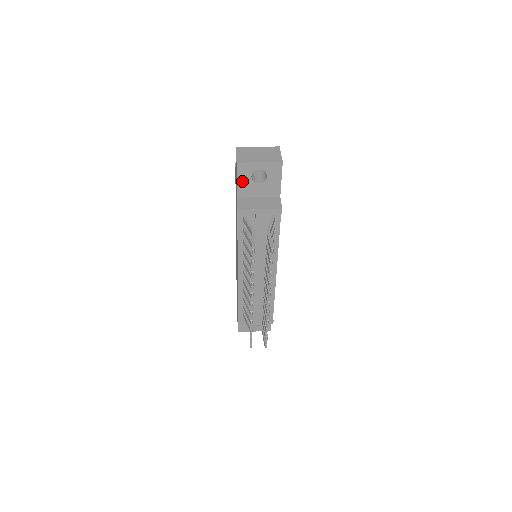
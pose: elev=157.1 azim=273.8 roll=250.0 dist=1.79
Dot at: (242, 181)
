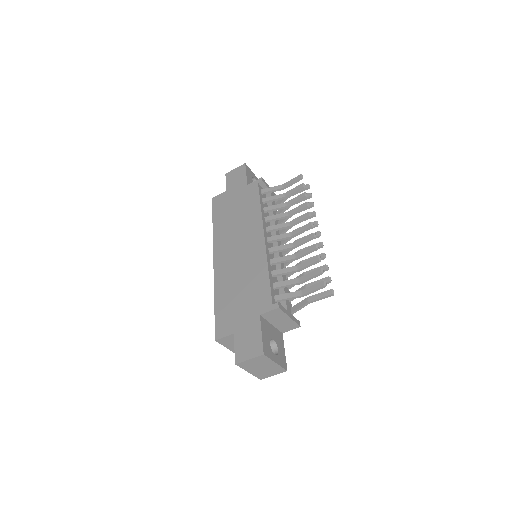
Dot at: (248, 177)
